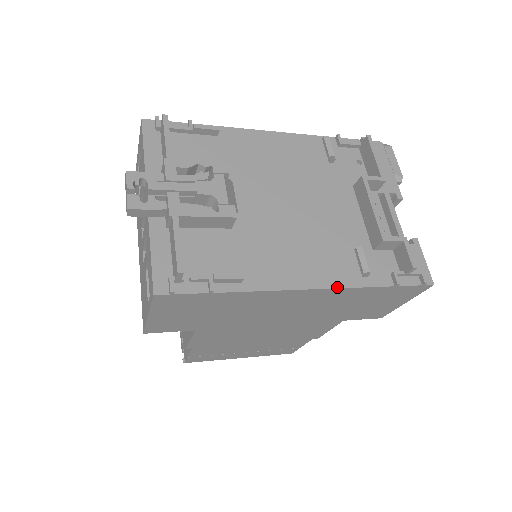
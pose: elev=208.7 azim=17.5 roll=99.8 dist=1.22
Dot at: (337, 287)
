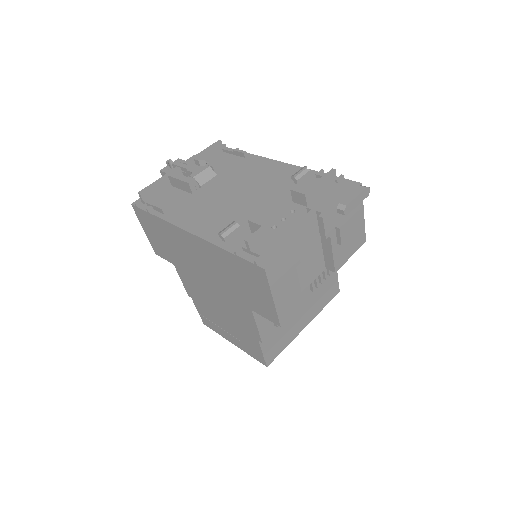
Dot at: (202, 237)
